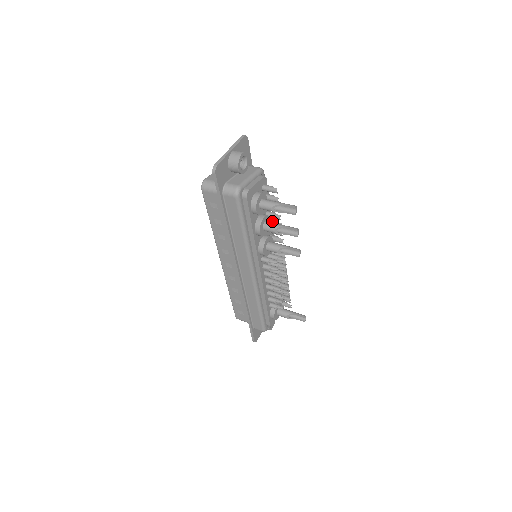
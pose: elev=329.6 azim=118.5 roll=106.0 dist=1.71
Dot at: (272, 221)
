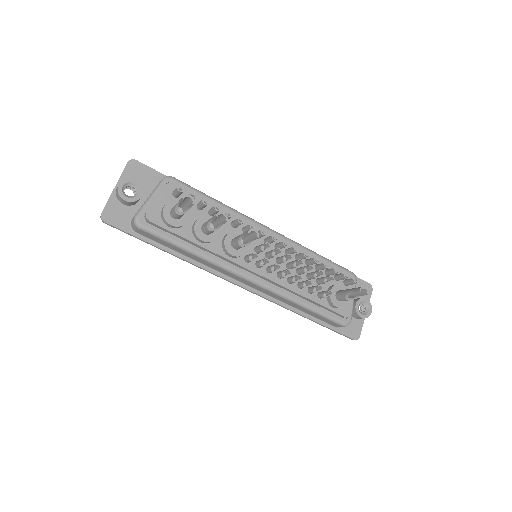
Dot at: occluded
